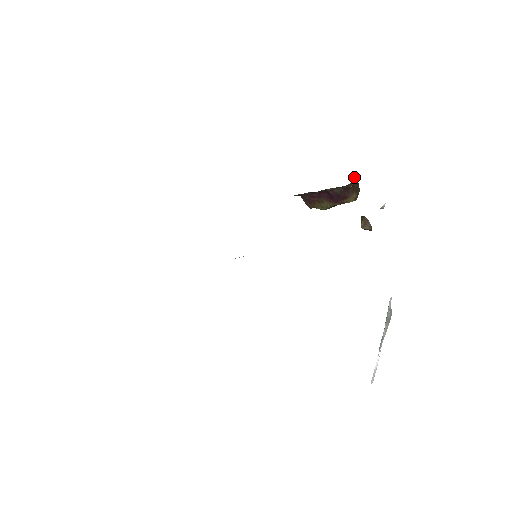
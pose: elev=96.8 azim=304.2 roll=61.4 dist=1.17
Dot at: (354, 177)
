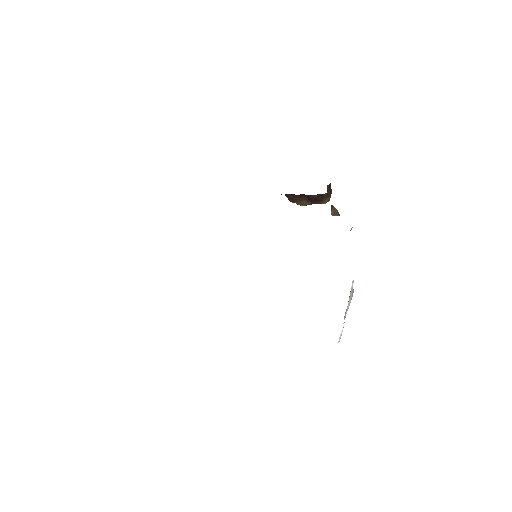
Dot at: (328, 185)
